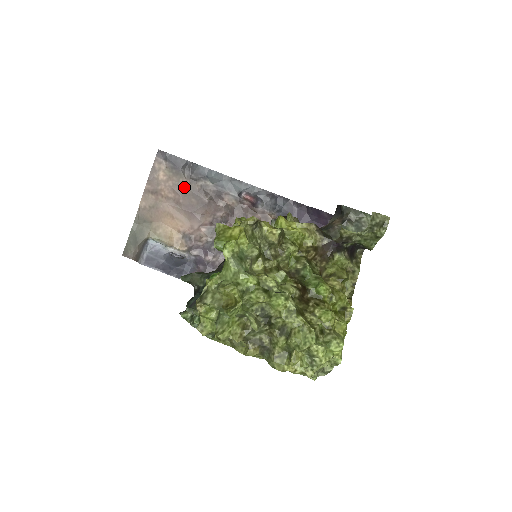
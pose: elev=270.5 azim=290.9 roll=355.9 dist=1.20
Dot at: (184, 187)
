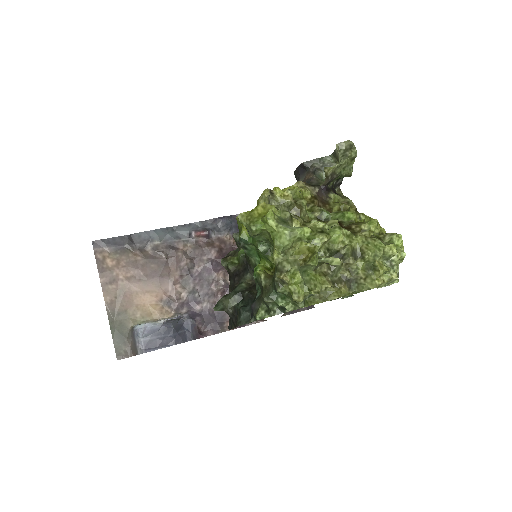
Dot at: (137, 260)
